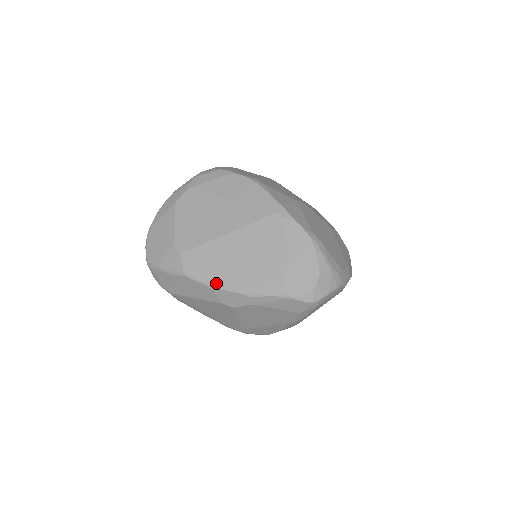
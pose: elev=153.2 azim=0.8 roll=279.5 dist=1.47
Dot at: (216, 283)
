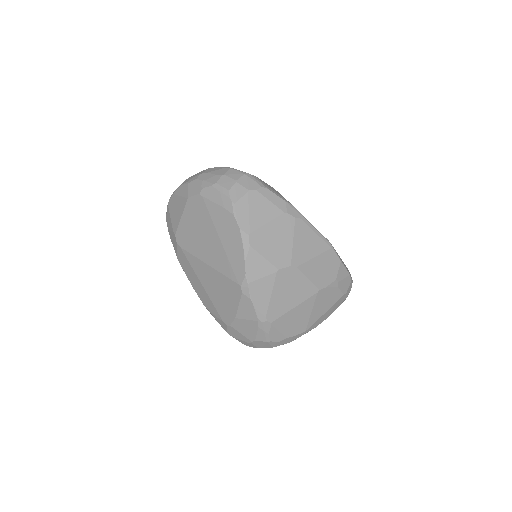
Dot at: (192, 283)
